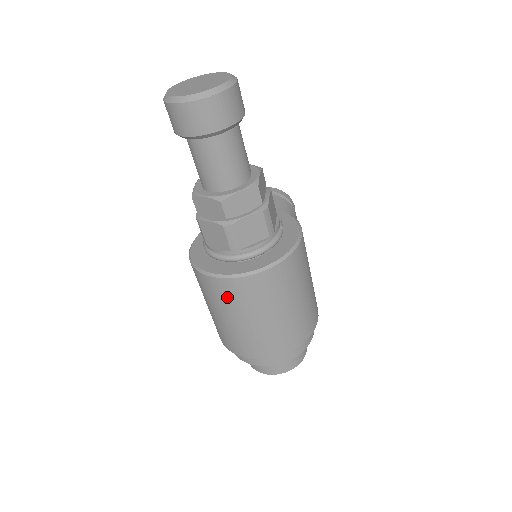
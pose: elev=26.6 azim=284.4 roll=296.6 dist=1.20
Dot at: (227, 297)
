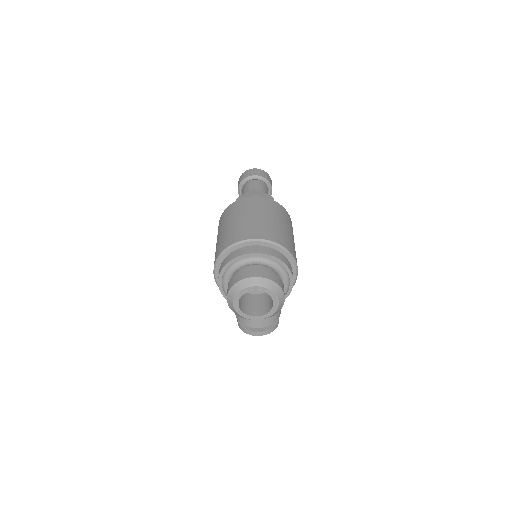
Dot at: (244, 206)
